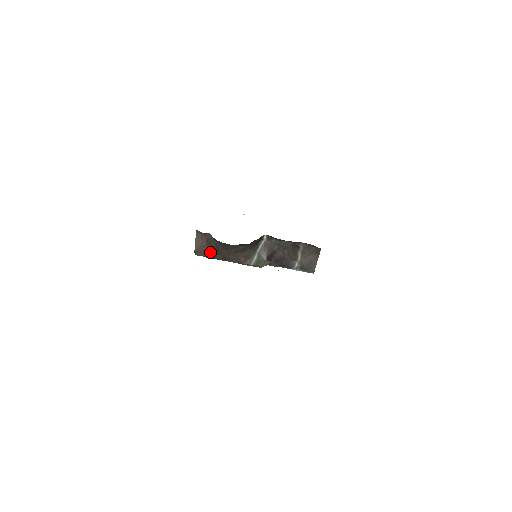
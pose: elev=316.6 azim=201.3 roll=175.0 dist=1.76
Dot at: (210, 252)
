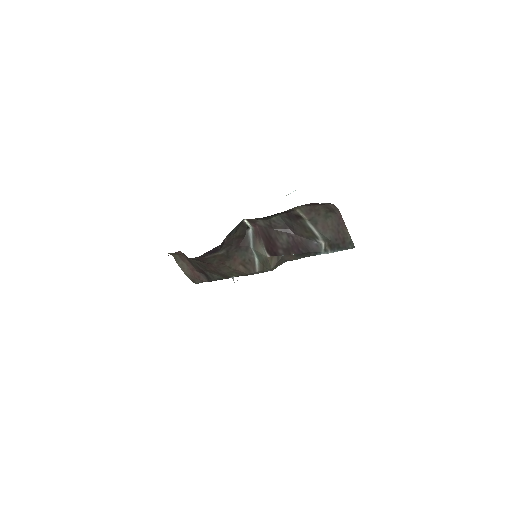
Dot at: (204, 274)
